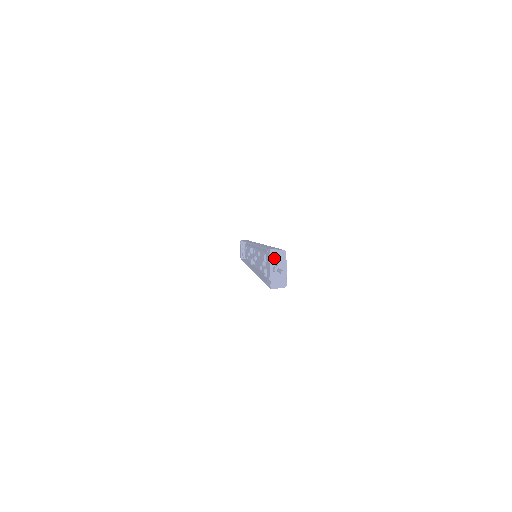
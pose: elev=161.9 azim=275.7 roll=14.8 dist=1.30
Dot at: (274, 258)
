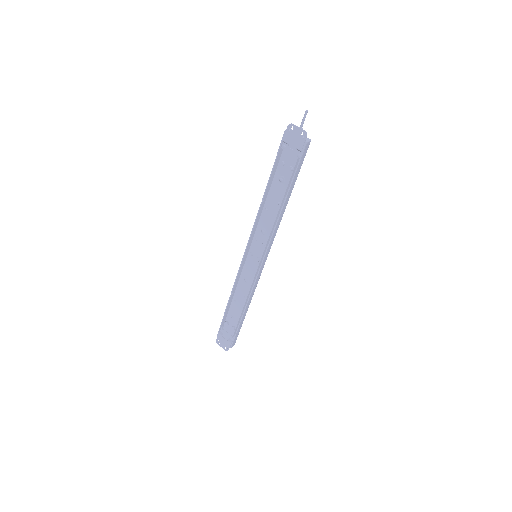
Dot at: (291, 132)
